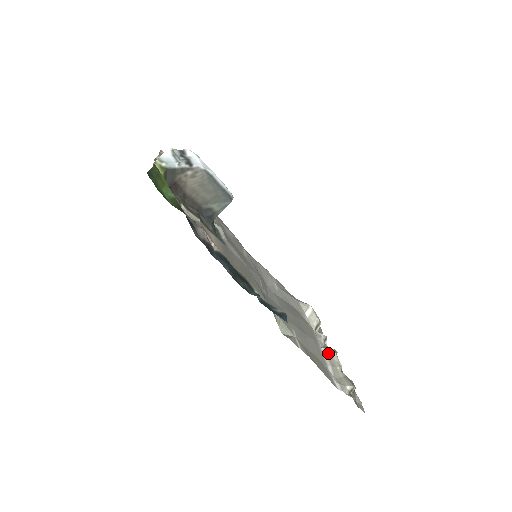
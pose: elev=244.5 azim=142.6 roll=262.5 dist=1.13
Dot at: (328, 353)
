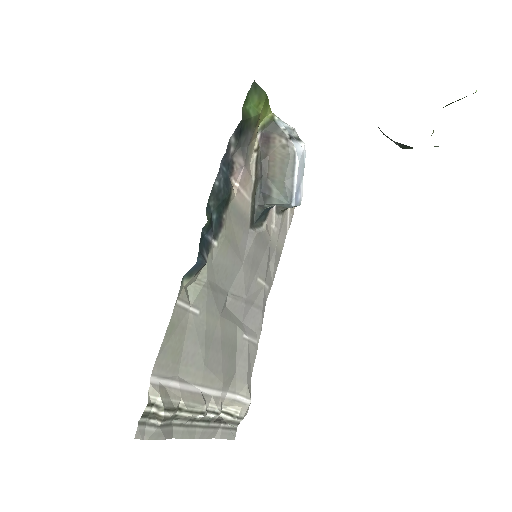
Dot at: (197, 396)
